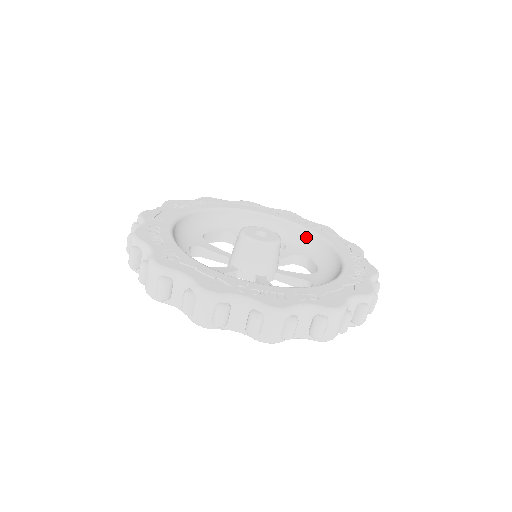
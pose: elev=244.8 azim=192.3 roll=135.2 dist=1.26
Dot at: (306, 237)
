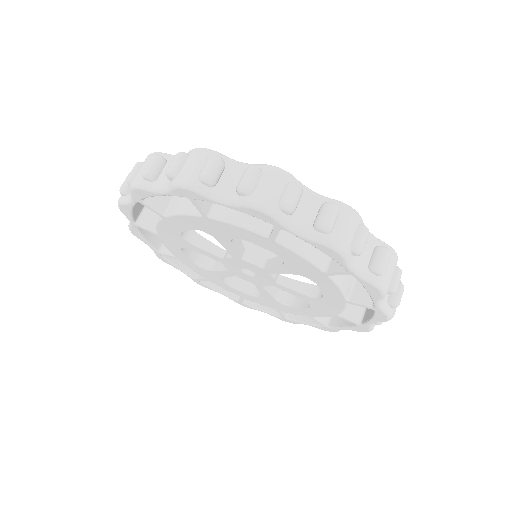
Dot at: occluded
